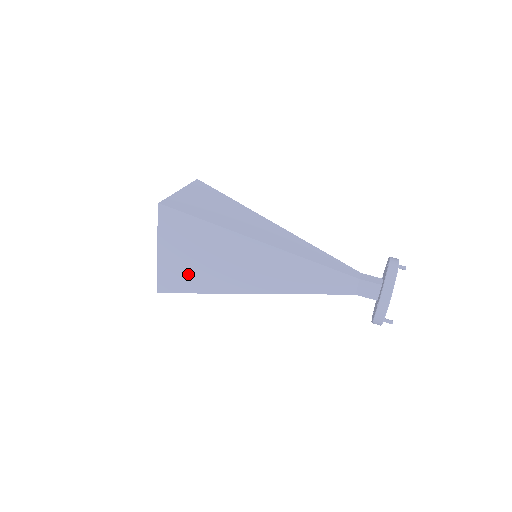
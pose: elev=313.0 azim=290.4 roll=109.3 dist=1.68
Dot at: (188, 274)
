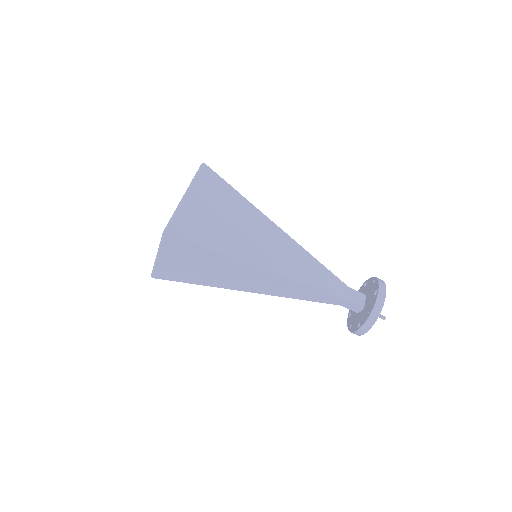
Dot at: occluded
